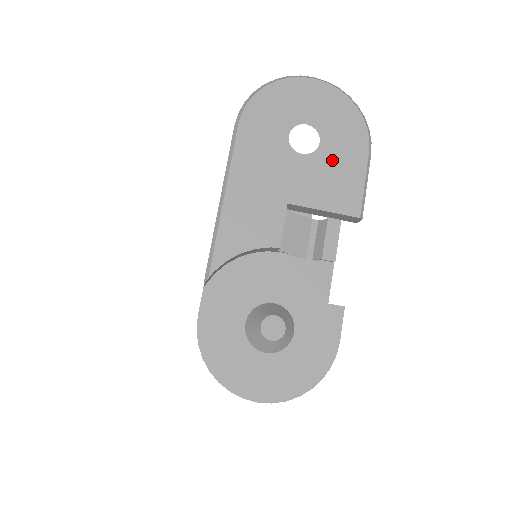
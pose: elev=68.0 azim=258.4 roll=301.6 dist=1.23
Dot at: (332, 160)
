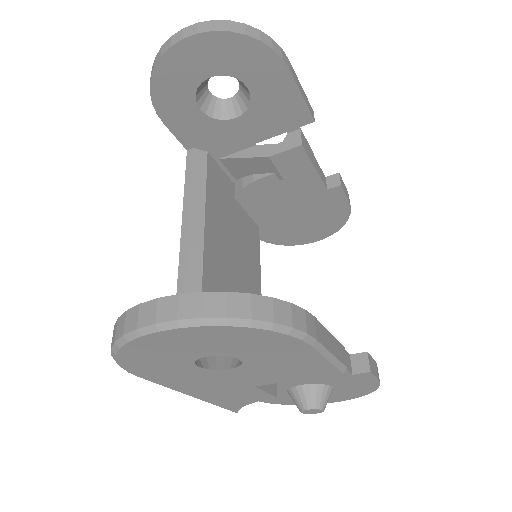
Dot at: (269, 362)
